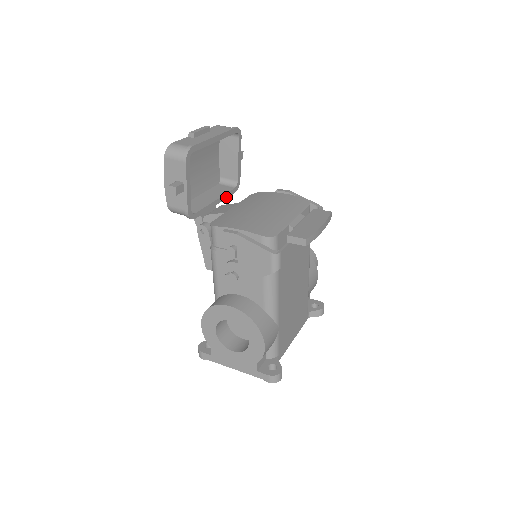
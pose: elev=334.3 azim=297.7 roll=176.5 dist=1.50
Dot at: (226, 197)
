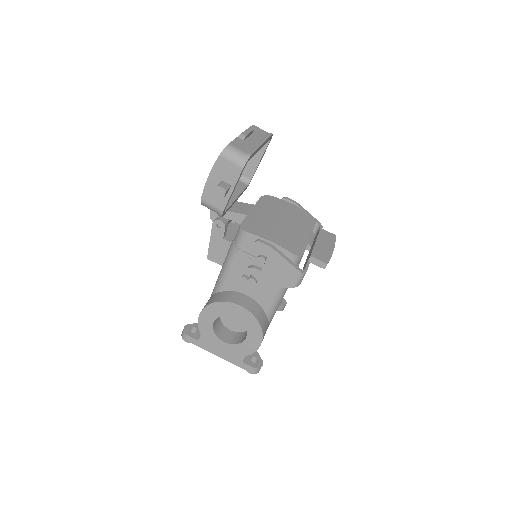
Dot at: (241, 194)
